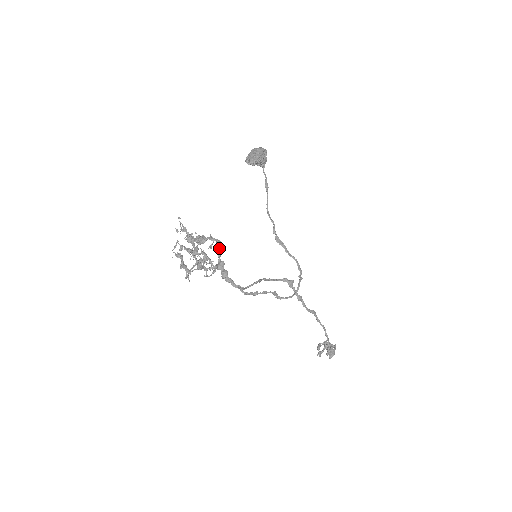
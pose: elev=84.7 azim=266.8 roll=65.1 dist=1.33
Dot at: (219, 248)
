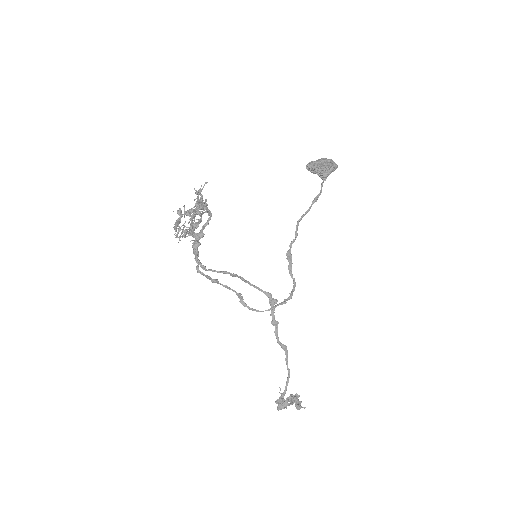
Dot at: (208, 219)
